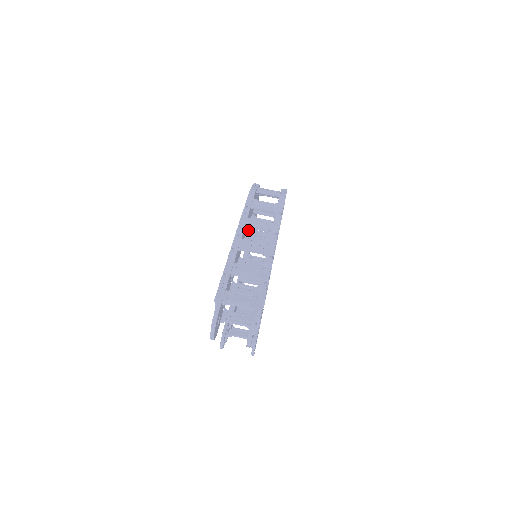
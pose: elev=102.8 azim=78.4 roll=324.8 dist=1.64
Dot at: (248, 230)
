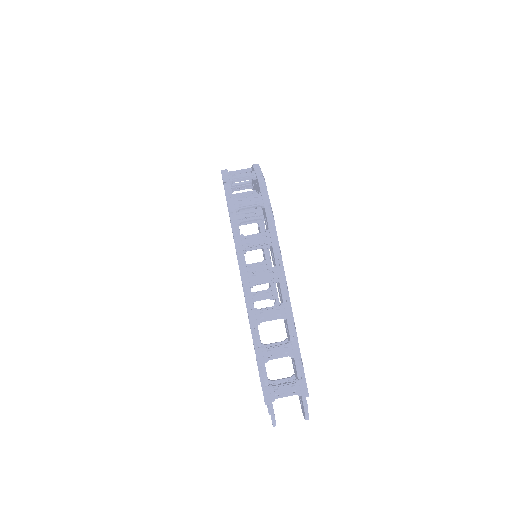
Dot at: occluded
